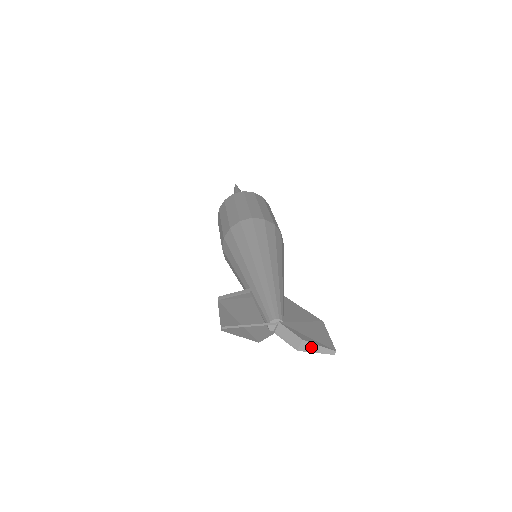
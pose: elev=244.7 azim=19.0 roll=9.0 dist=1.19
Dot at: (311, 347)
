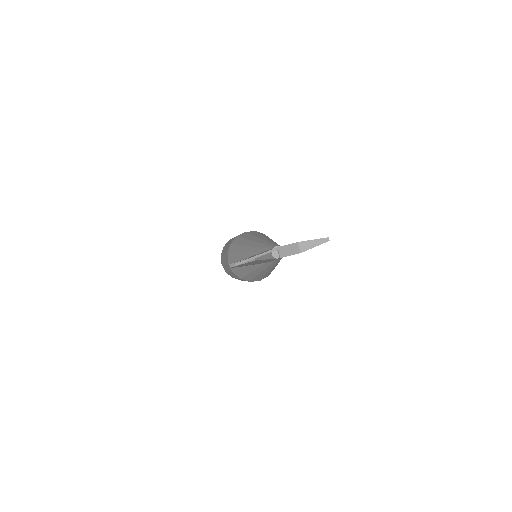
Dot at: (308, 244)
